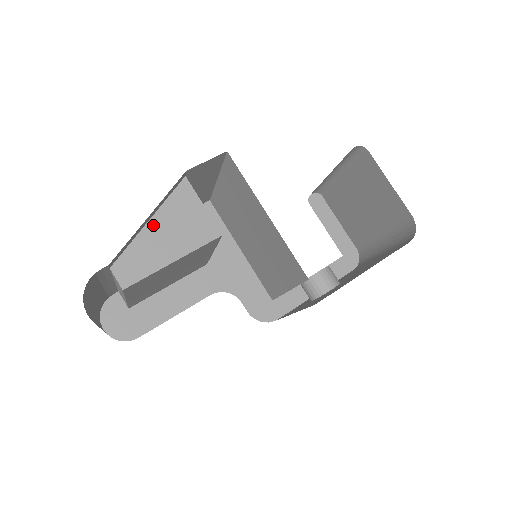
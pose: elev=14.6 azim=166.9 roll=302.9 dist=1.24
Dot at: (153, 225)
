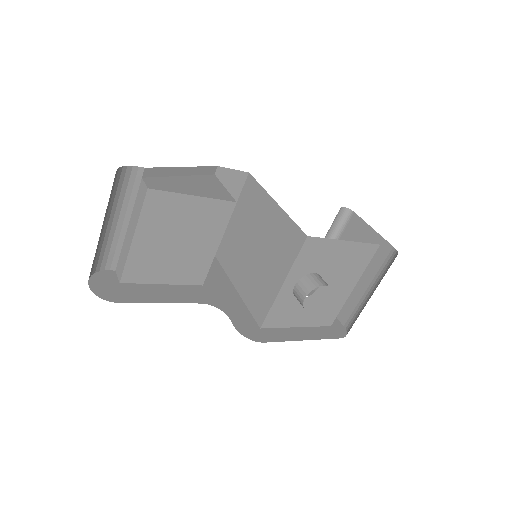
Dot at: (184, 178)
